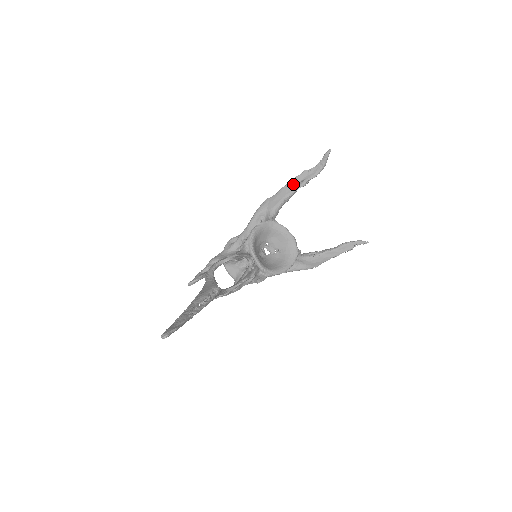
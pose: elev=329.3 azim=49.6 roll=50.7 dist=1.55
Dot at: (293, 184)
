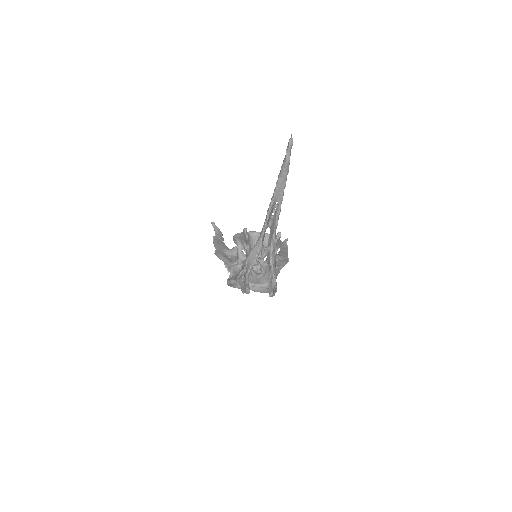
Dot at: (217, 241)
